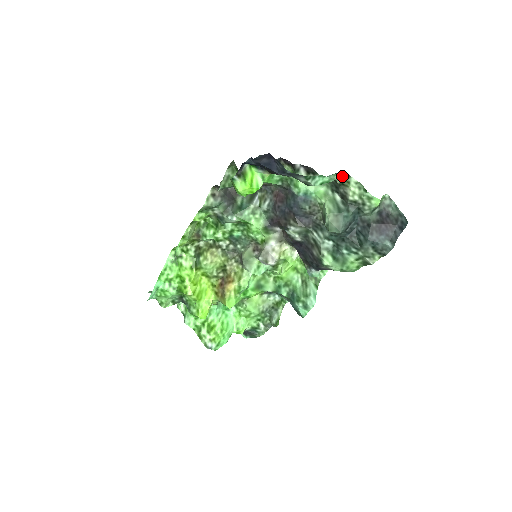
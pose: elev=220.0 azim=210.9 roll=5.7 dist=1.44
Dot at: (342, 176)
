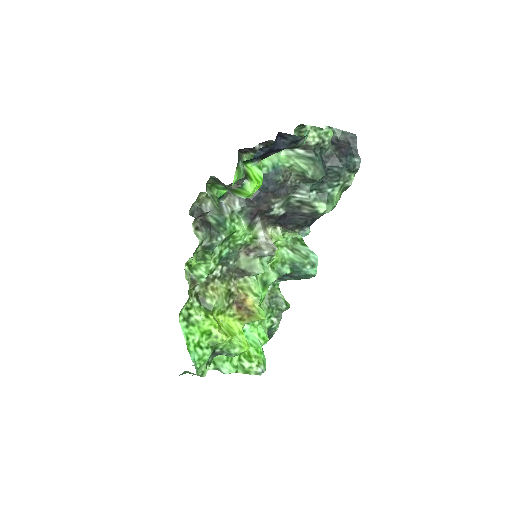
Dot at: (298, 130)
